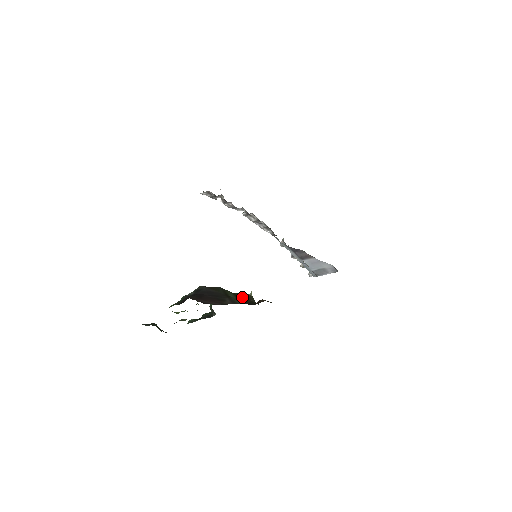
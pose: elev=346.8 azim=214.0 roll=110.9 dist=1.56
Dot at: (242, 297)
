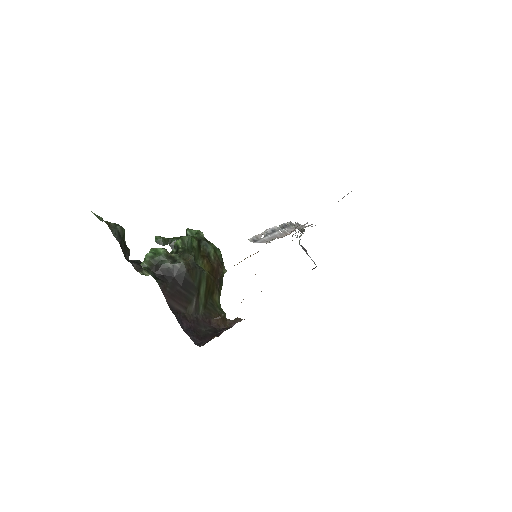
Dot at: (212, 285)
